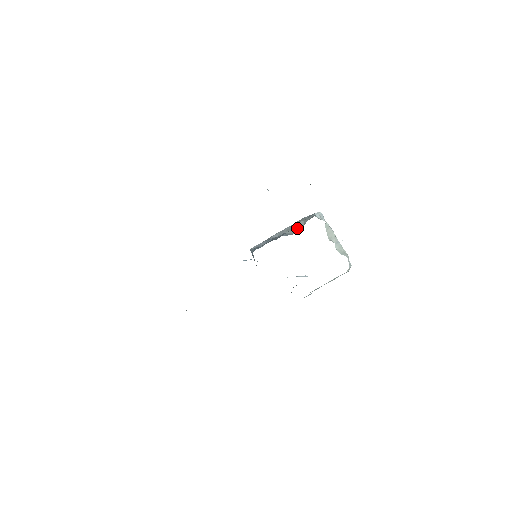
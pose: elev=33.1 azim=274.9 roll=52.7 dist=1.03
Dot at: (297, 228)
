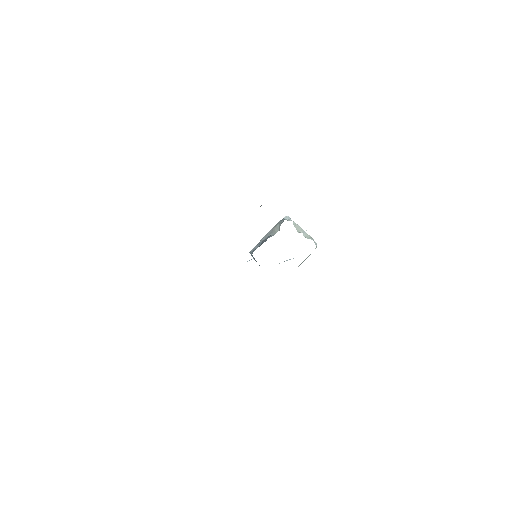
Dot at: (276, 230)
